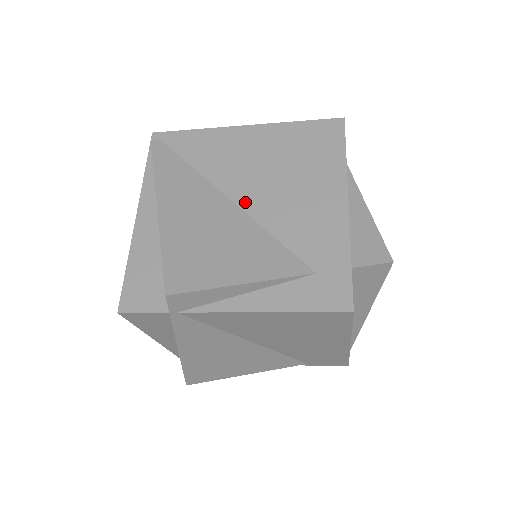
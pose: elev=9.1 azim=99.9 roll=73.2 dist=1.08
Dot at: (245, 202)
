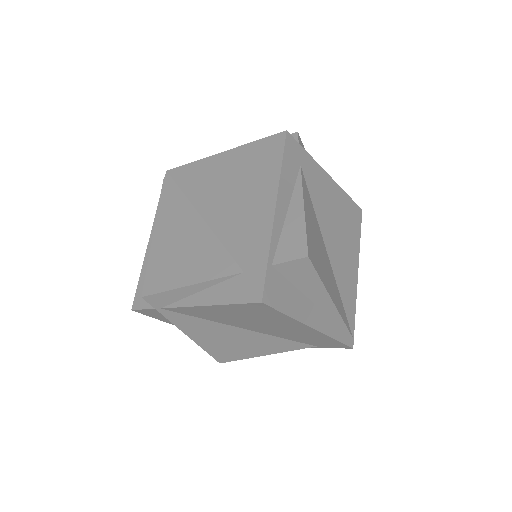
Dot at: (210, 218)
